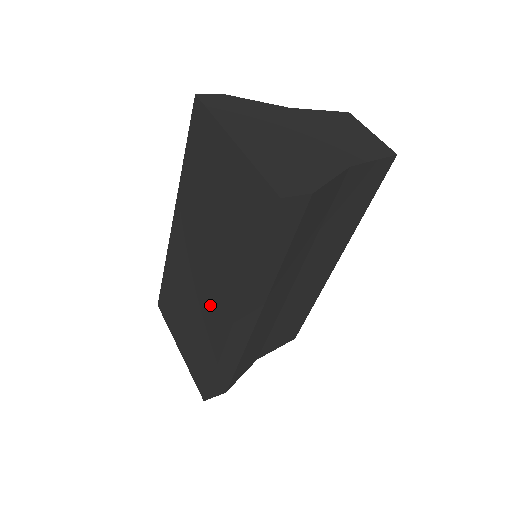
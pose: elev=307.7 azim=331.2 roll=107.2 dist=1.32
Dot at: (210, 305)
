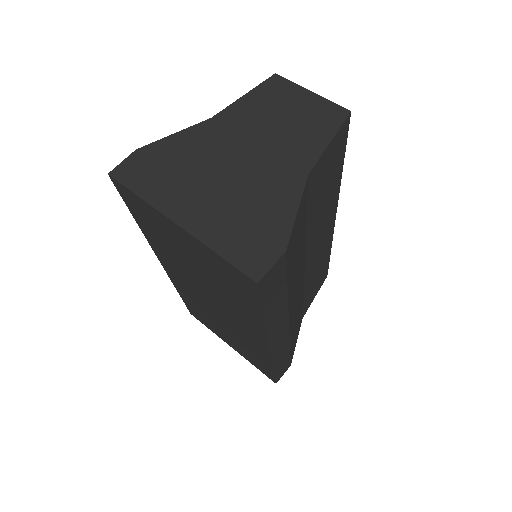
Dot at: (239, 331)
